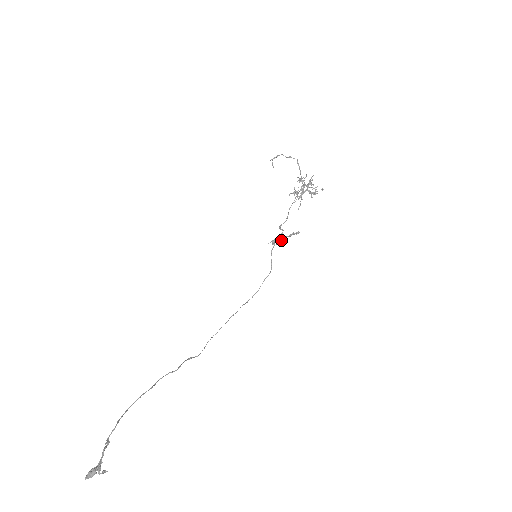
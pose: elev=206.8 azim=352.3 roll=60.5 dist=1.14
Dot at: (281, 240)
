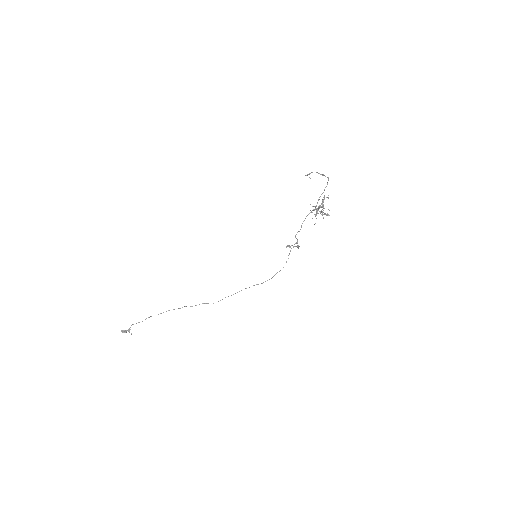
Dot at: occluded
